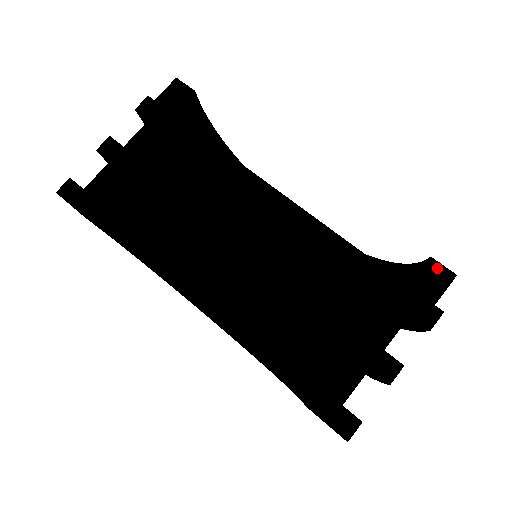
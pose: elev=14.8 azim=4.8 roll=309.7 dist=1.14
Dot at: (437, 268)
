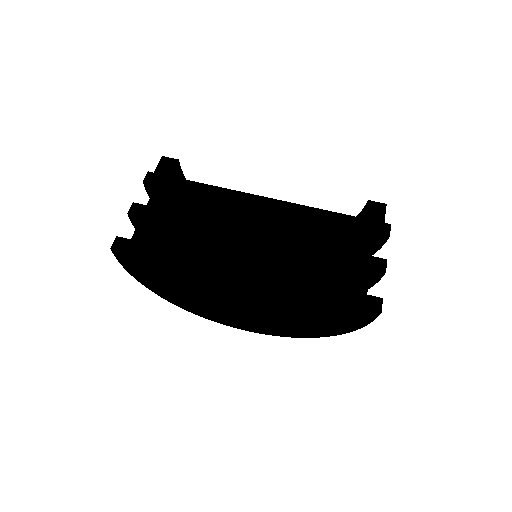
Dot at: (375, 204)
